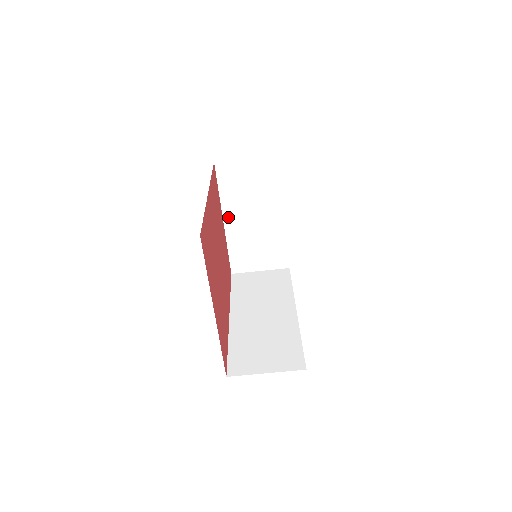
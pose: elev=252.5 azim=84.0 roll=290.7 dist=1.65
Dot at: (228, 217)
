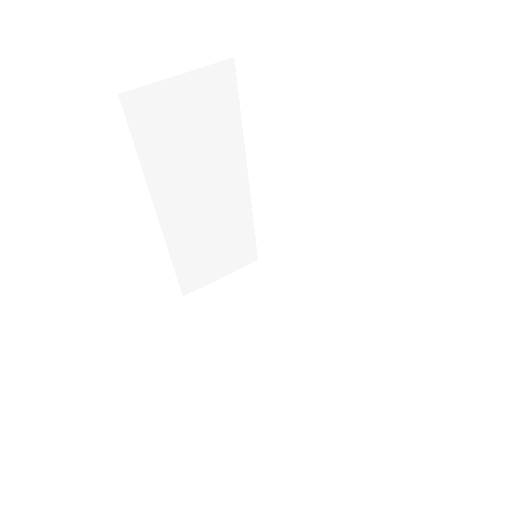
Dot at: (227, 352)
